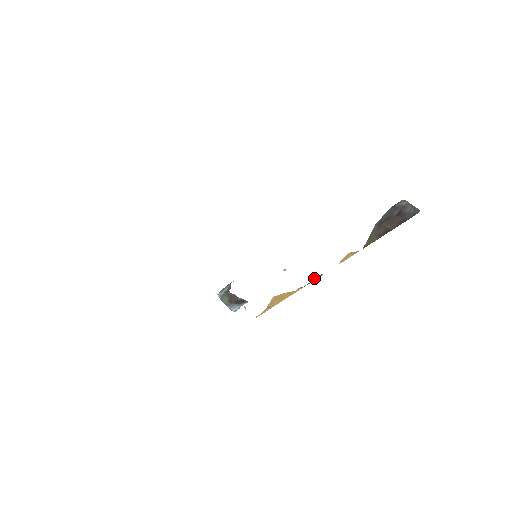
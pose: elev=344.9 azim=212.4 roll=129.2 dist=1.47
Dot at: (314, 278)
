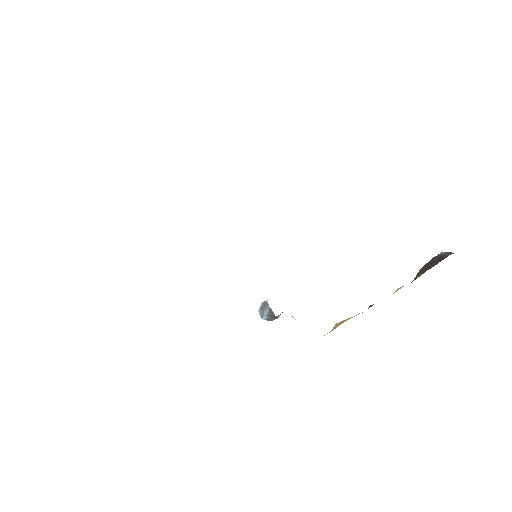
Dot at: (371, 306)
